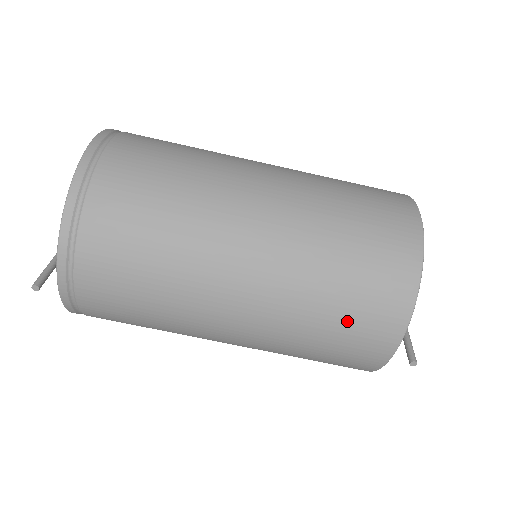
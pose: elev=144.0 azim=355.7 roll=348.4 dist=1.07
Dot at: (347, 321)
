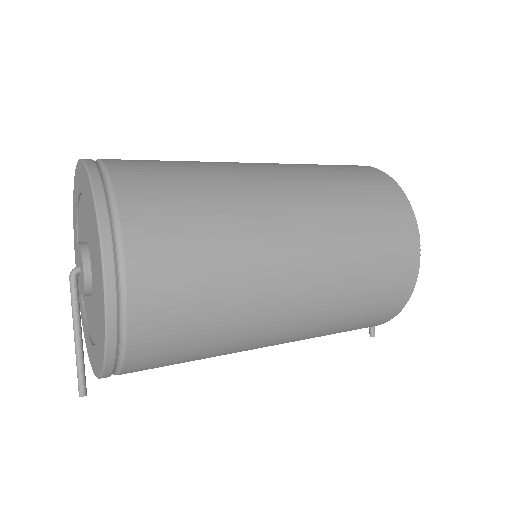
Dot at: occluded
